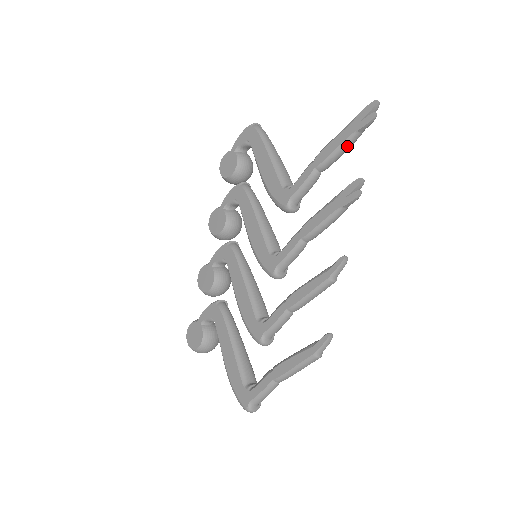
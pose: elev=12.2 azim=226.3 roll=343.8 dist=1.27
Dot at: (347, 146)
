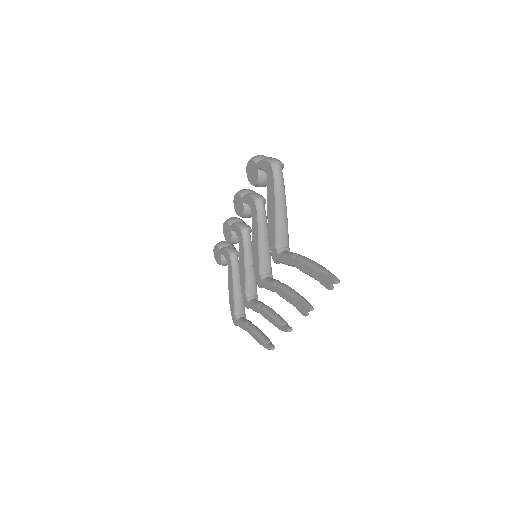
Dot at: (314, 278)
